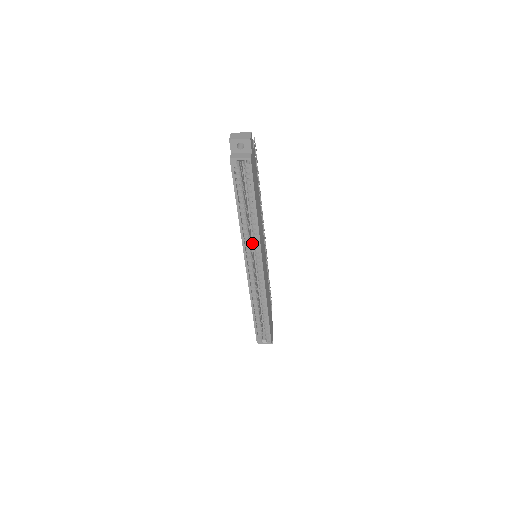
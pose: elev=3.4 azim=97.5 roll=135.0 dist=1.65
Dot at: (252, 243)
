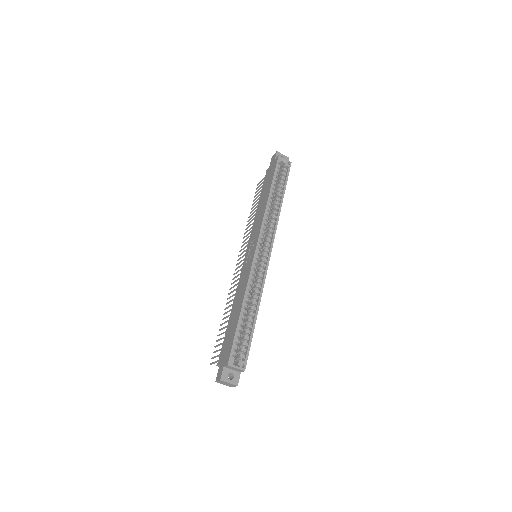
Dot at: occluded
